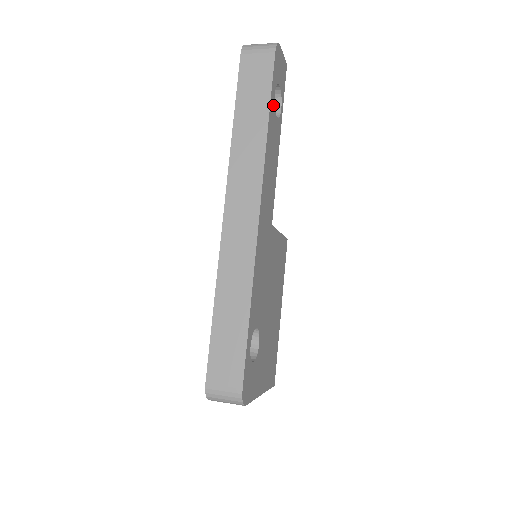
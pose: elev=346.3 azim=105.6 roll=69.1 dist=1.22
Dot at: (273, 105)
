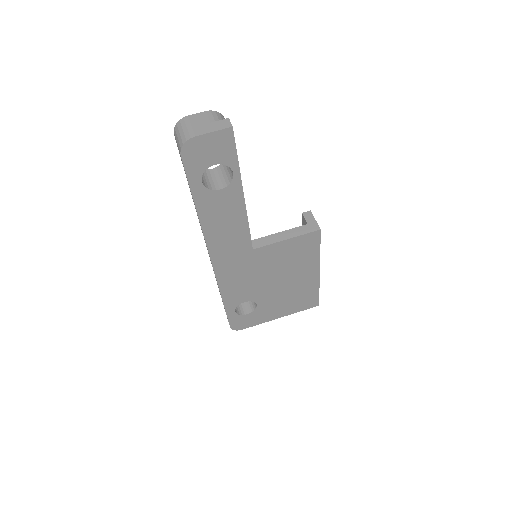
Dot at: (203, 191)
